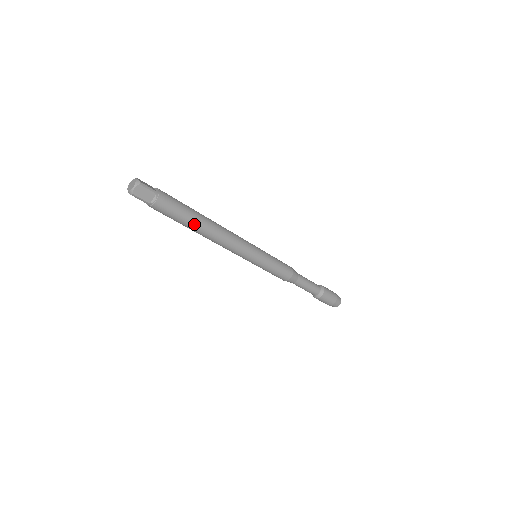
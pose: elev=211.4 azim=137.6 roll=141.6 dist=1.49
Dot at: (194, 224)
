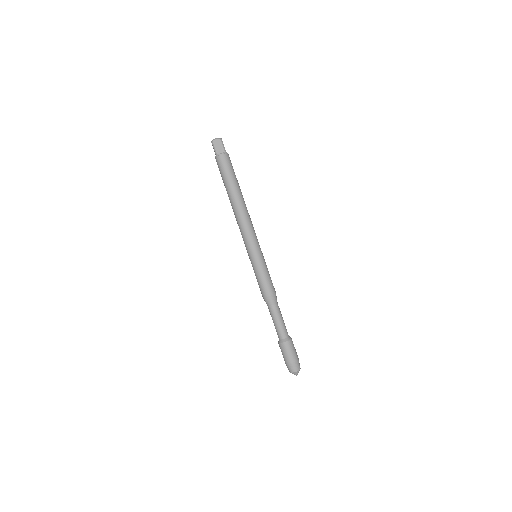
Dot at: (239, 187)
